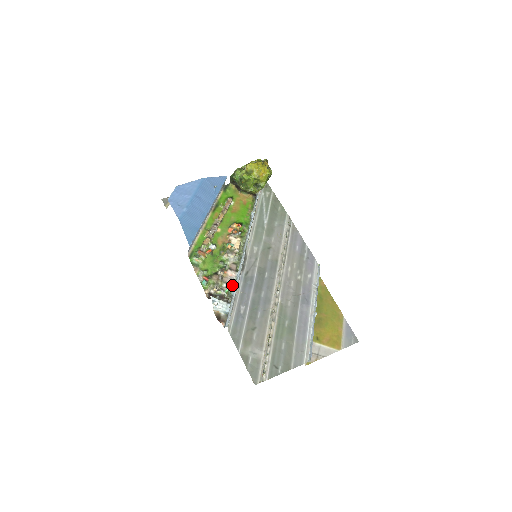
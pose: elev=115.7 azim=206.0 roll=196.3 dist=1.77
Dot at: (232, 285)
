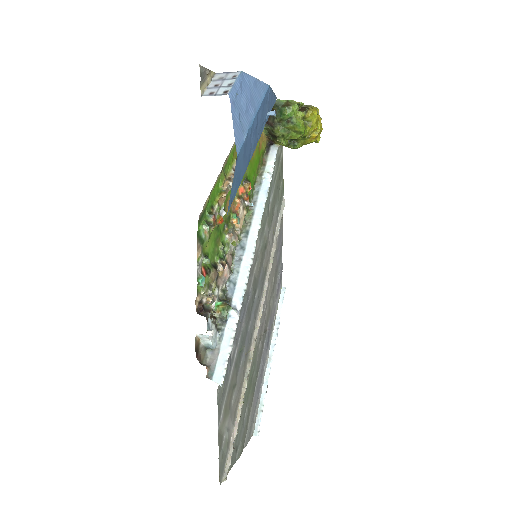
Dot at: (224, 295)
